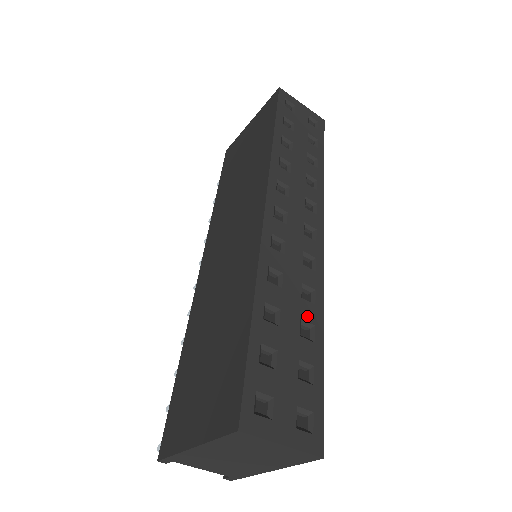
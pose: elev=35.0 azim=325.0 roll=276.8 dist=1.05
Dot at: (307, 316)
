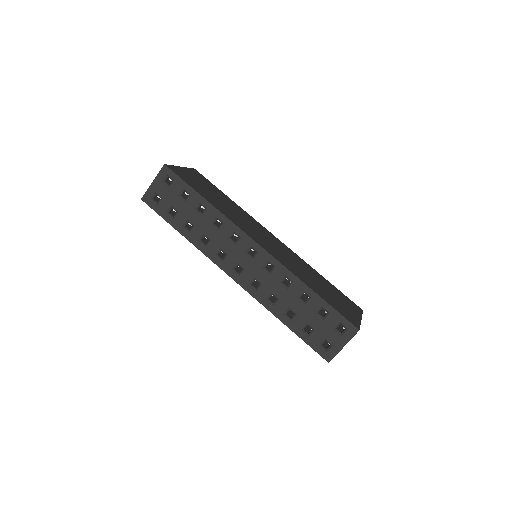
Dot at: (297, 293)
